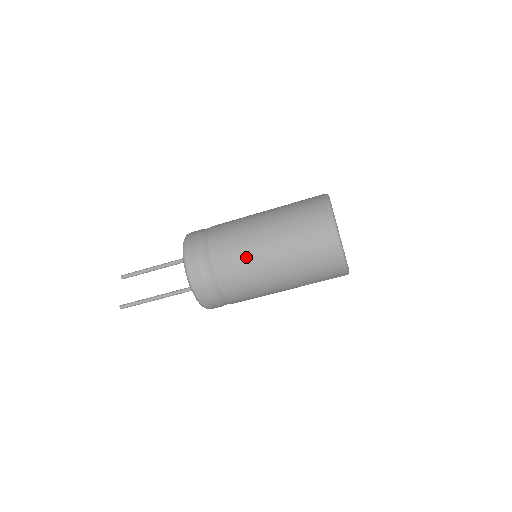
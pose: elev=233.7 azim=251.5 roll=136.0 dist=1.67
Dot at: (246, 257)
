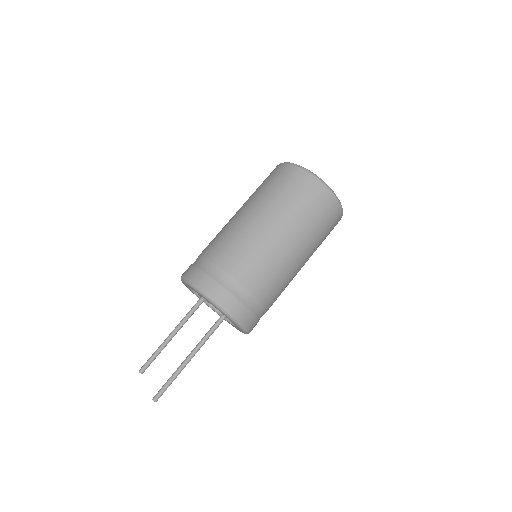
Dot at: (244, 237)
